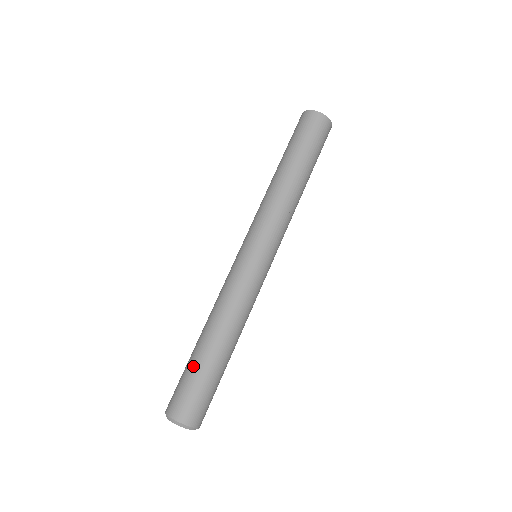
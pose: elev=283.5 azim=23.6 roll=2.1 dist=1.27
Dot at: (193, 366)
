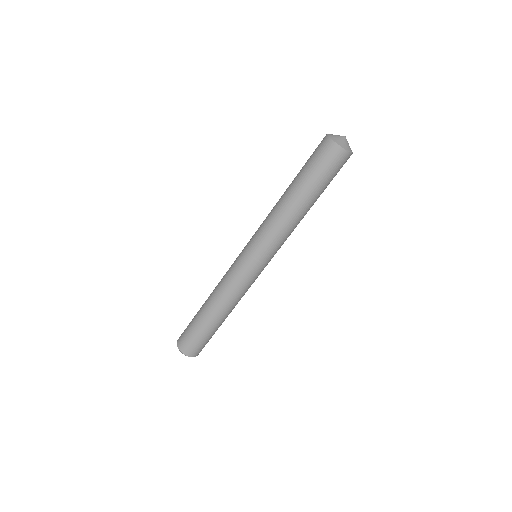
Dot at: (197, 326)
